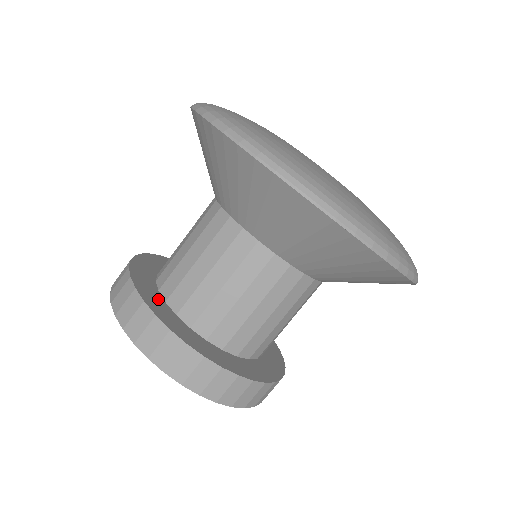
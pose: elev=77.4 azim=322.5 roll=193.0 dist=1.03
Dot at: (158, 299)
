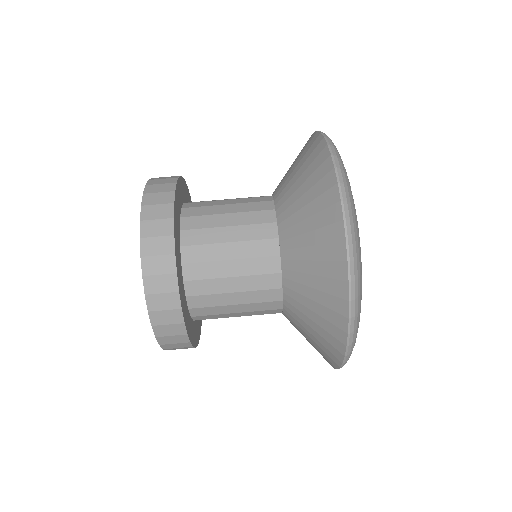
Dot at: (188, 201)
